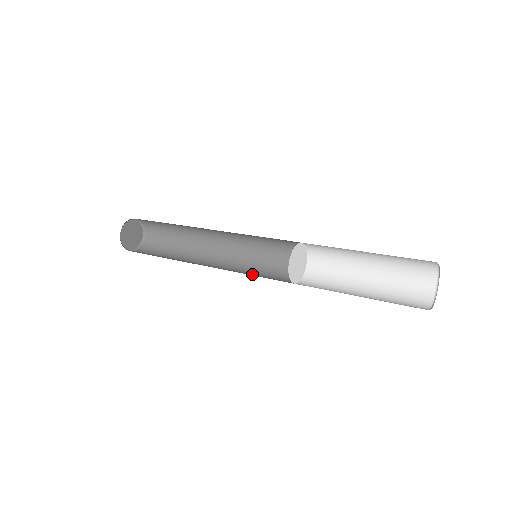
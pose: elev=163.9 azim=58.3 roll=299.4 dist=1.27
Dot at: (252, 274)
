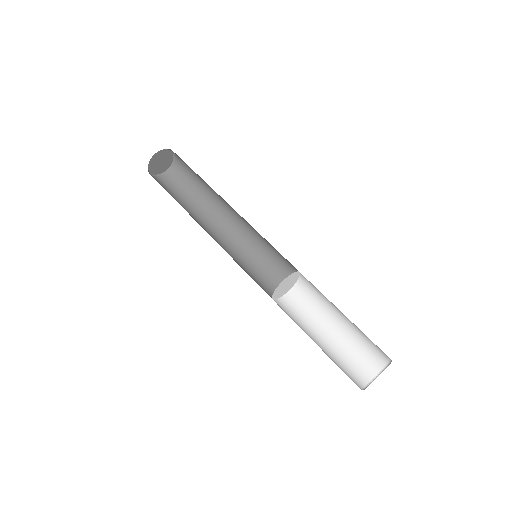
Dot at: (257, 260)
